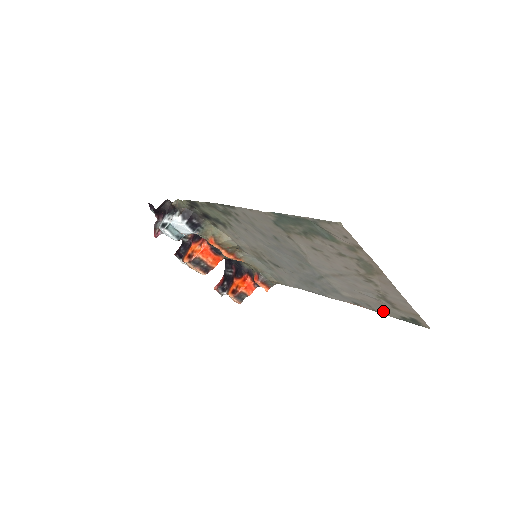
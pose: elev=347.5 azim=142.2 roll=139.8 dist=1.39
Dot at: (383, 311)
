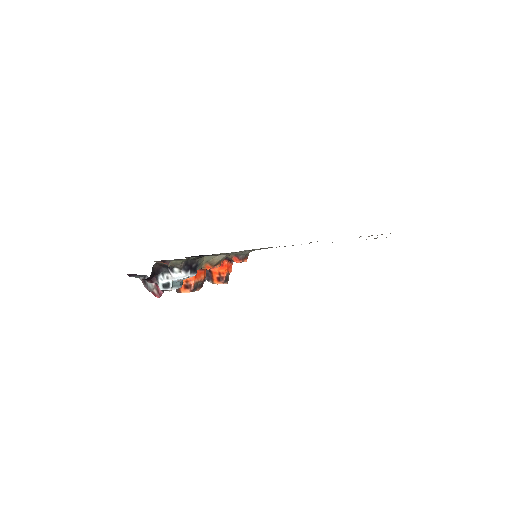
Dot at: occluded
